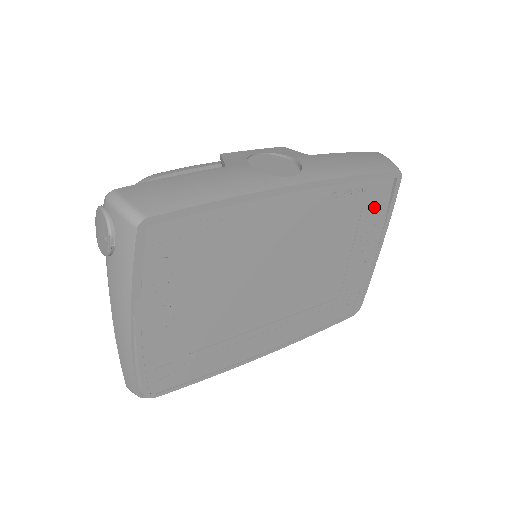
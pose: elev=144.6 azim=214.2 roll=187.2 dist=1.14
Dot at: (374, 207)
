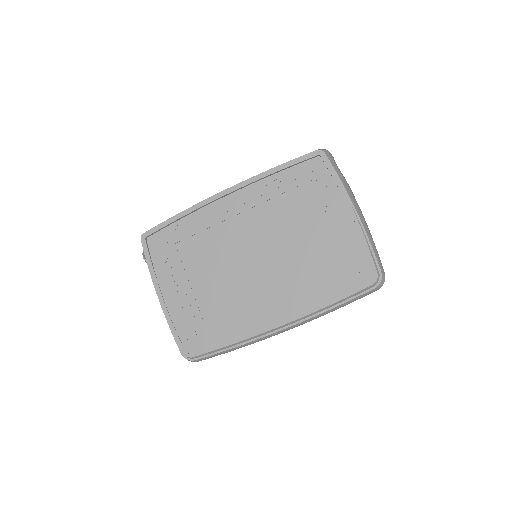
Dot at: (315, 183)
